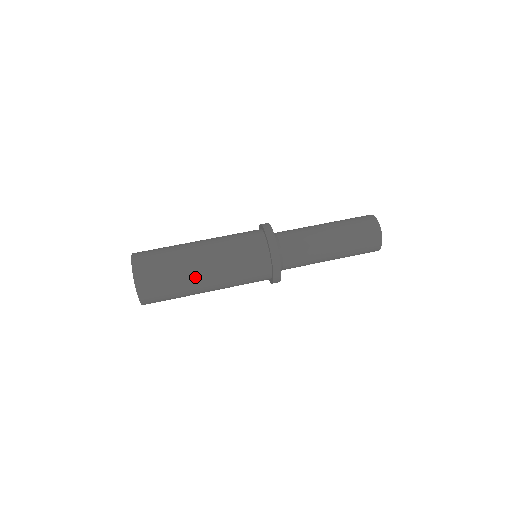
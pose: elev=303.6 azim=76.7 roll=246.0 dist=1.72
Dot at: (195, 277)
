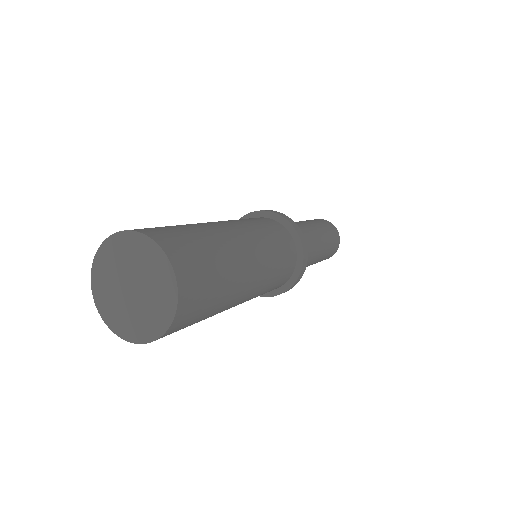
Dot at: (219, 229)
